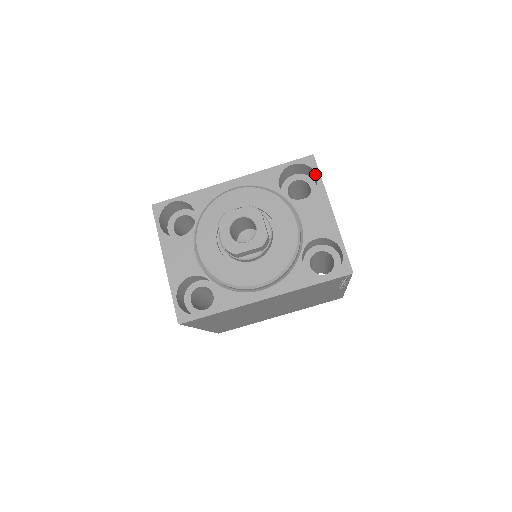
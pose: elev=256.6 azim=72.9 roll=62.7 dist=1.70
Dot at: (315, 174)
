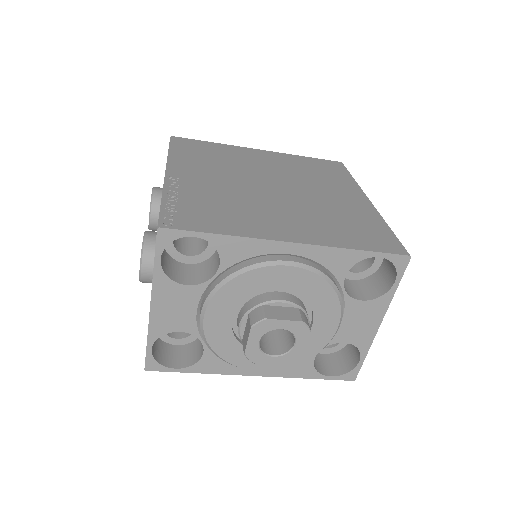
Dot at: (394, 276)
